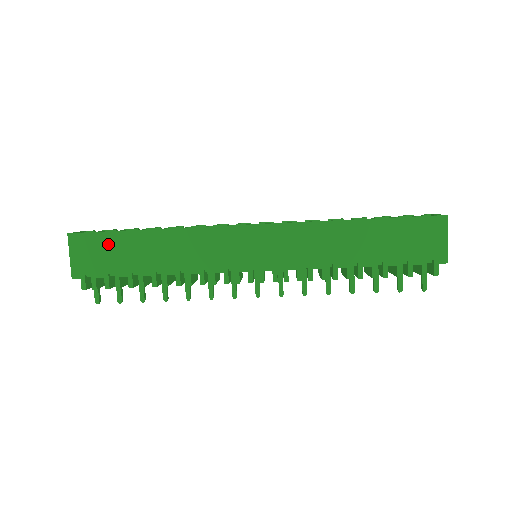
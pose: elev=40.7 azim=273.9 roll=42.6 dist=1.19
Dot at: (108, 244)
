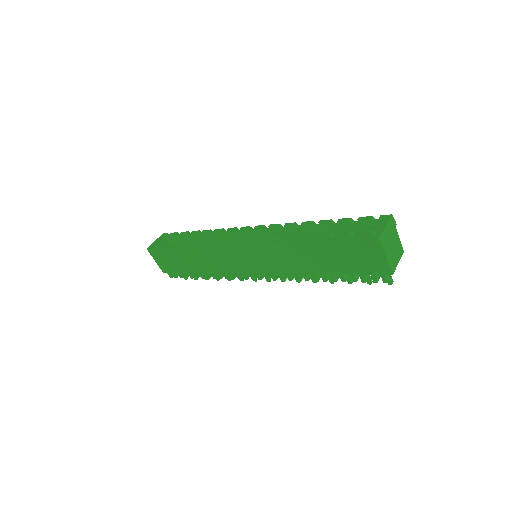
Dot at: (168, 255)
